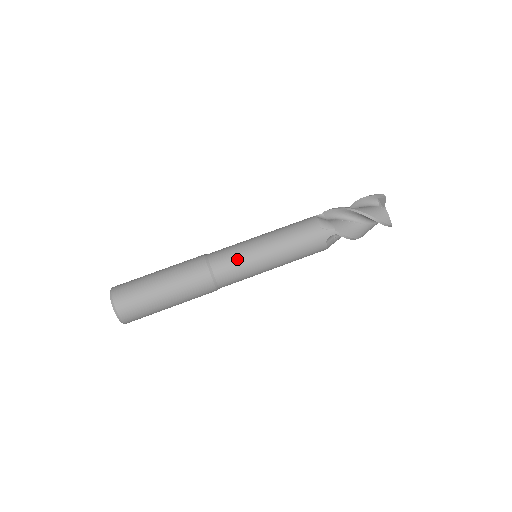
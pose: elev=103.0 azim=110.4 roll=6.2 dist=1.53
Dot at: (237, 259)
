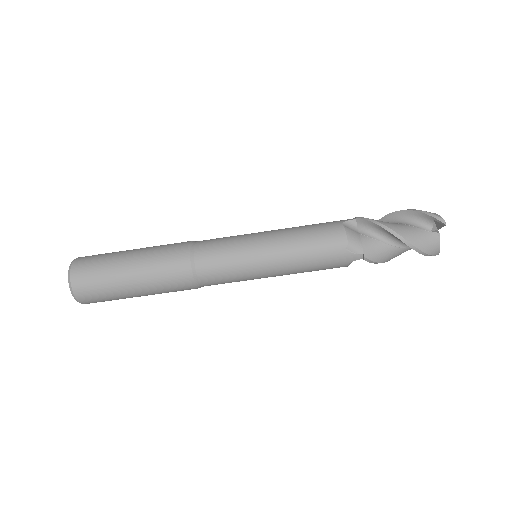
Dot at: (230, 267)
